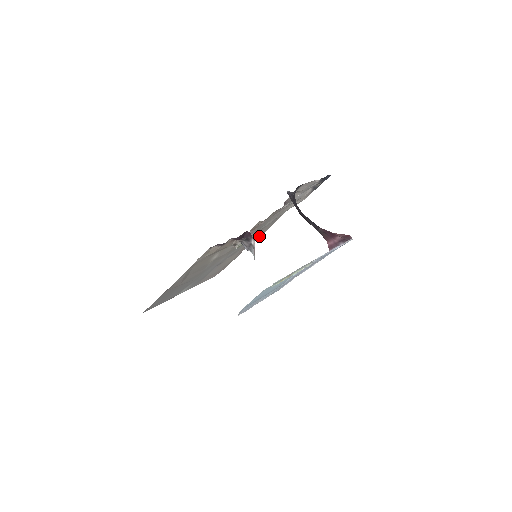
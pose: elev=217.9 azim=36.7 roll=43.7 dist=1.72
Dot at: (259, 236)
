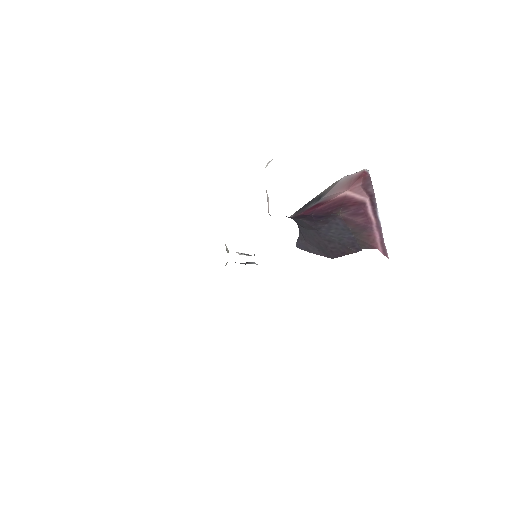
Dot at: occluded
